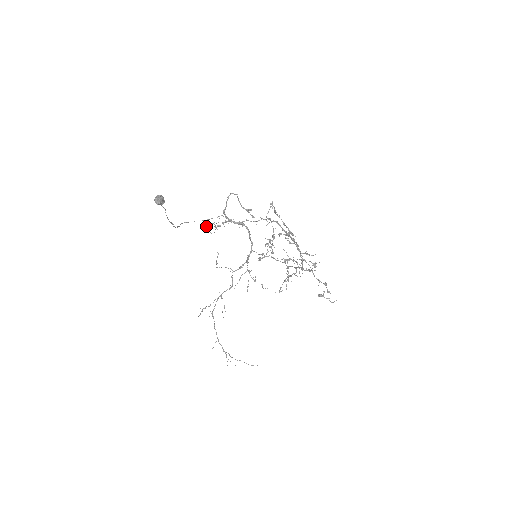
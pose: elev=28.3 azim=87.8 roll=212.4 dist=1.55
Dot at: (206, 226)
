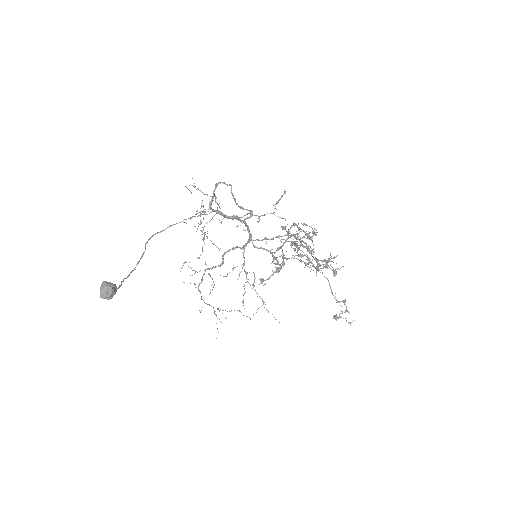
Dot at: (184, 222)
